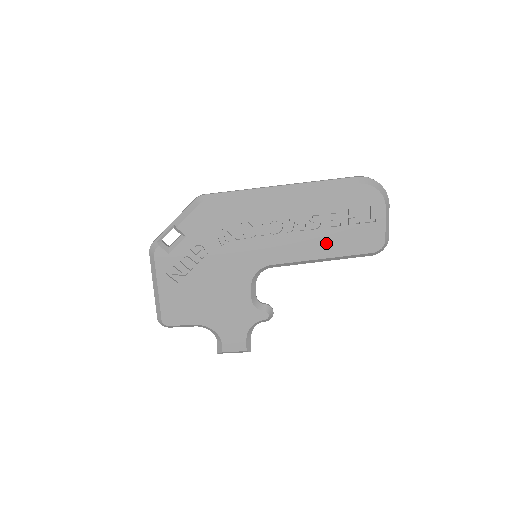
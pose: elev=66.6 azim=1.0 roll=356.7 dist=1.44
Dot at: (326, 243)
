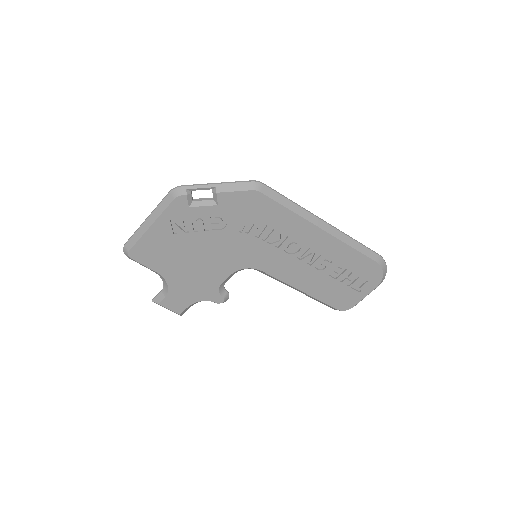
Dot at: (315, 283)
